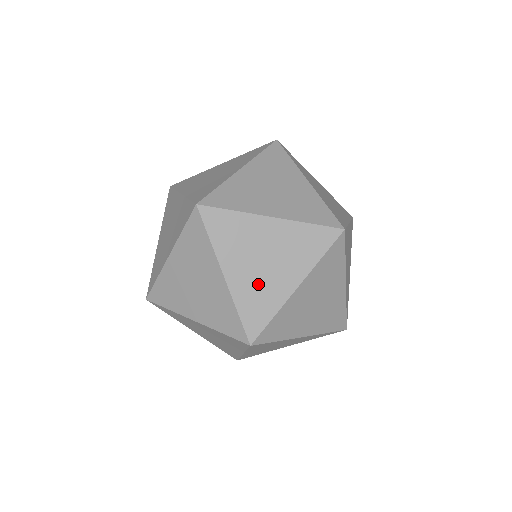
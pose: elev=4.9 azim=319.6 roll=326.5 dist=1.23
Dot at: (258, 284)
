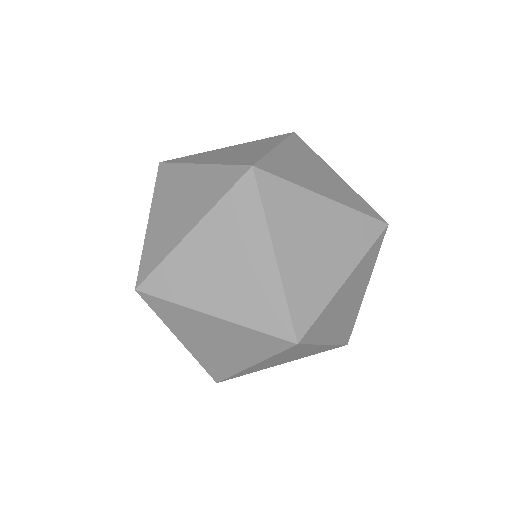
Dot at: (244, 291)
